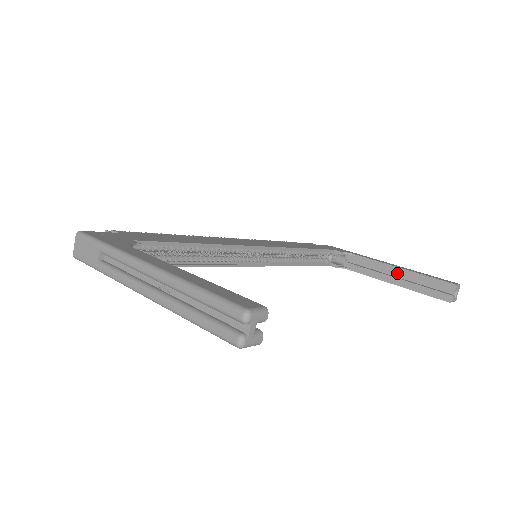
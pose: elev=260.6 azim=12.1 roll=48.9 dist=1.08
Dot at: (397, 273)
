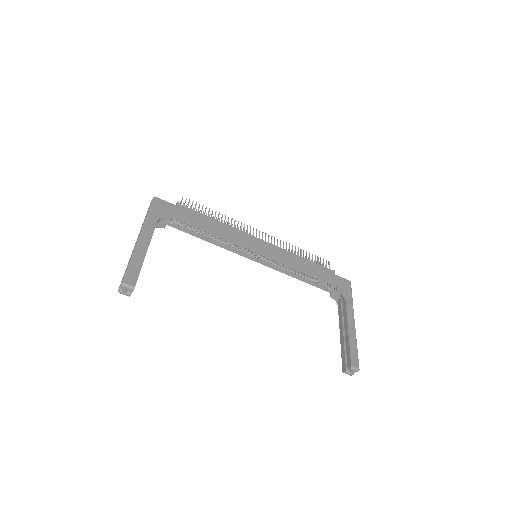
Dot at: (345, 331)
